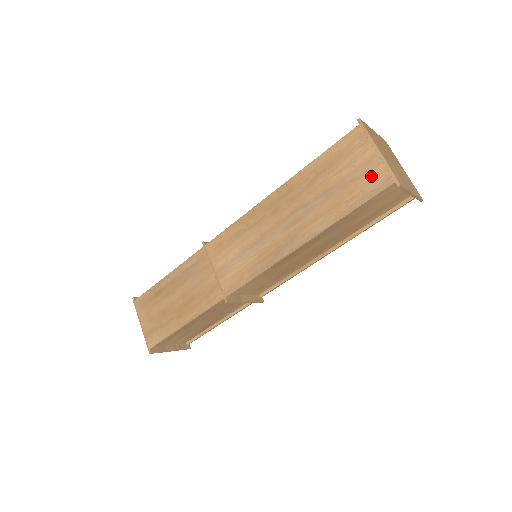
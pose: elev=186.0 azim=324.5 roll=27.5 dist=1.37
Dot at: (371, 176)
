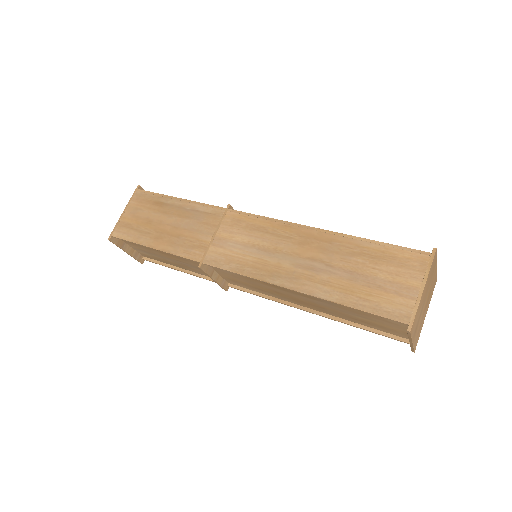
Dot at: (397, 300)
